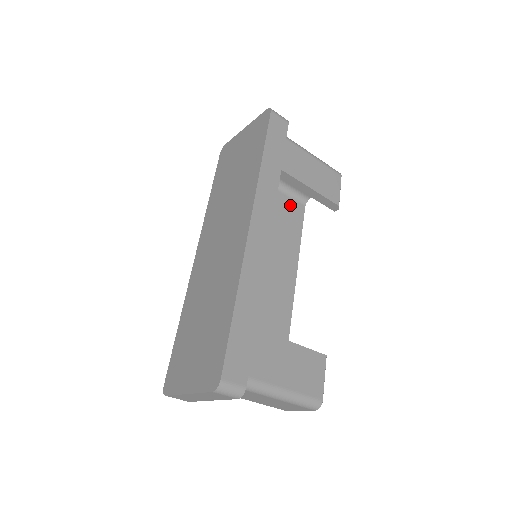
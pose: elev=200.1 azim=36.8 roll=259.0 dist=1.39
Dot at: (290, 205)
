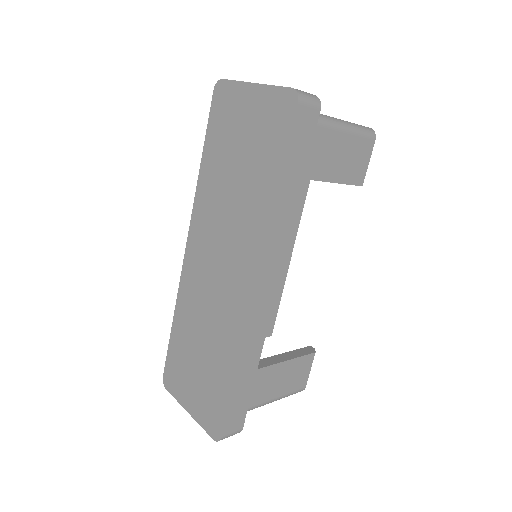
Dot at: occluded
